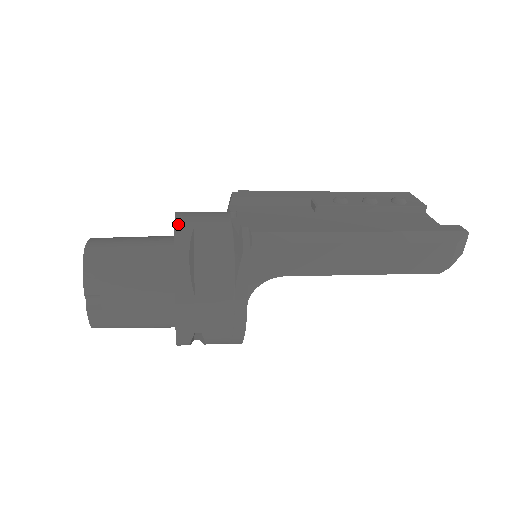
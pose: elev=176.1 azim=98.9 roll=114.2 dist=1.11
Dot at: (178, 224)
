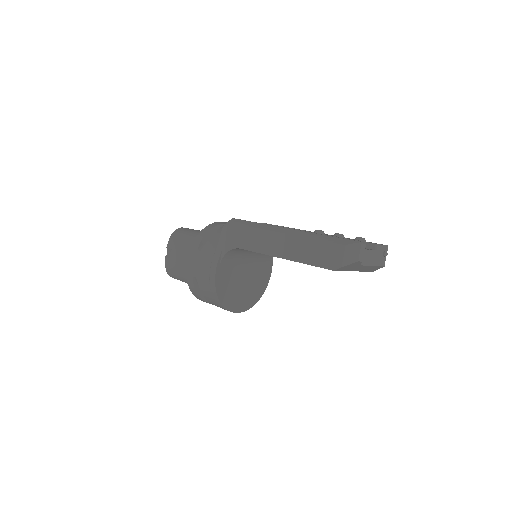
Dot at: (219, 222)
